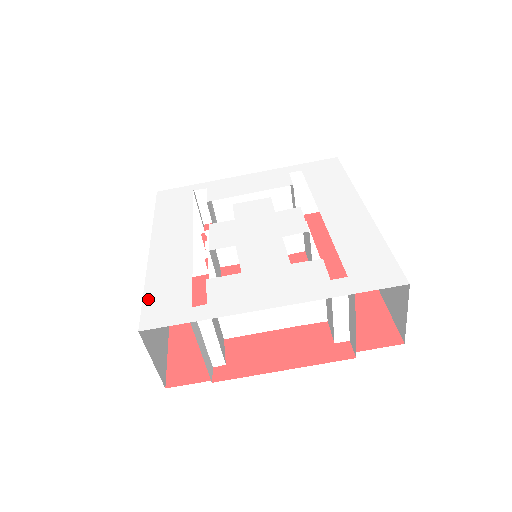
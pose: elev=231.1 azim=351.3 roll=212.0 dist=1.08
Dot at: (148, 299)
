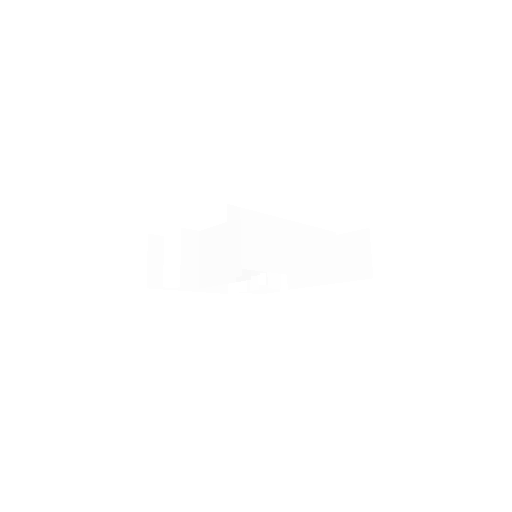
Dot at: occluded
